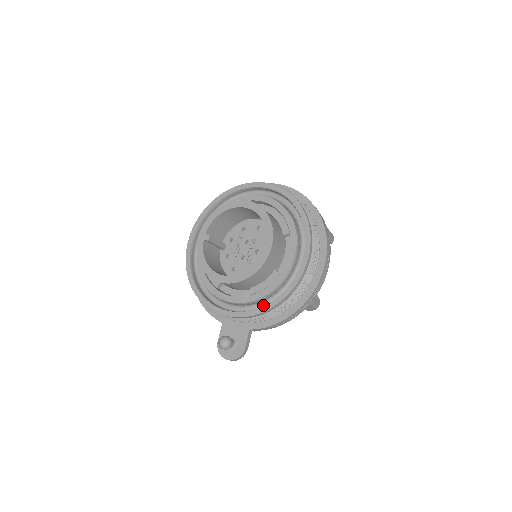
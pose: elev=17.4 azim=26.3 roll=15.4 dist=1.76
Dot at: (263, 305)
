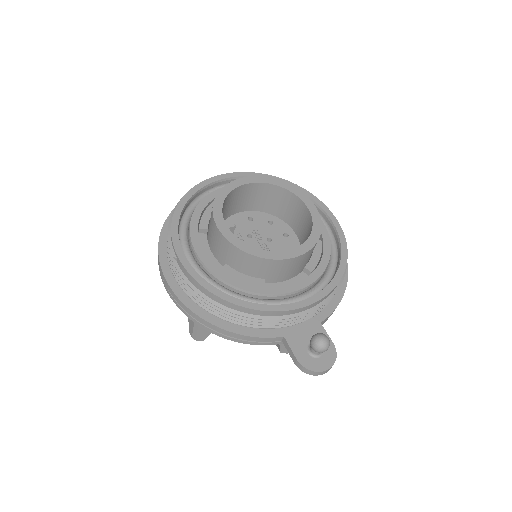
Dot at: (330, 277)
